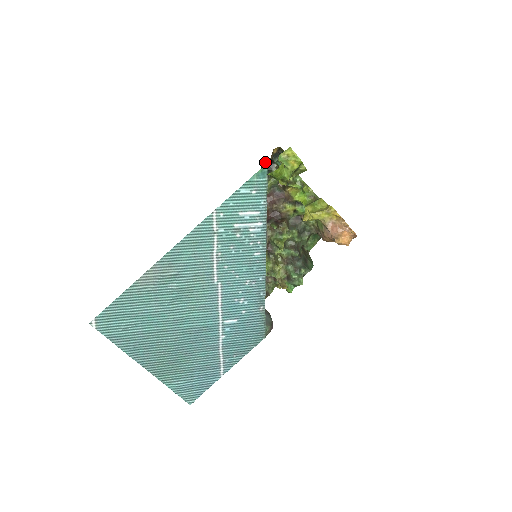
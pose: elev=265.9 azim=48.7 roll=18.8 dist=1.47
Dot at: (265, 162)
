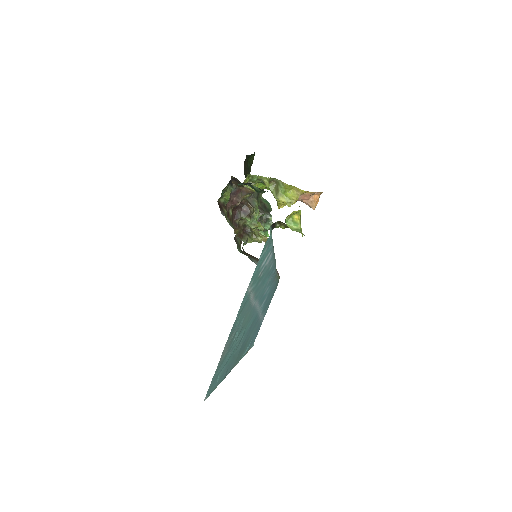
Dot at: occluded
